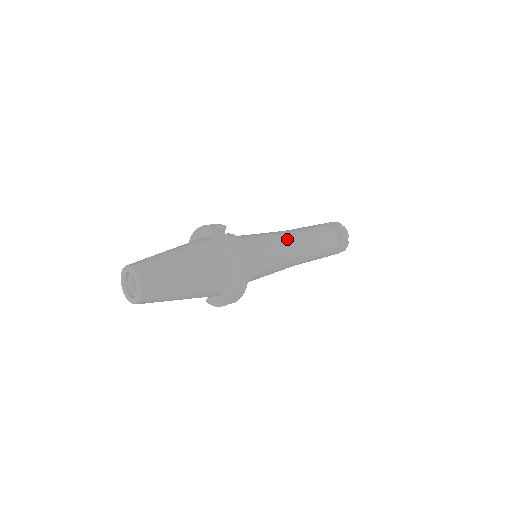
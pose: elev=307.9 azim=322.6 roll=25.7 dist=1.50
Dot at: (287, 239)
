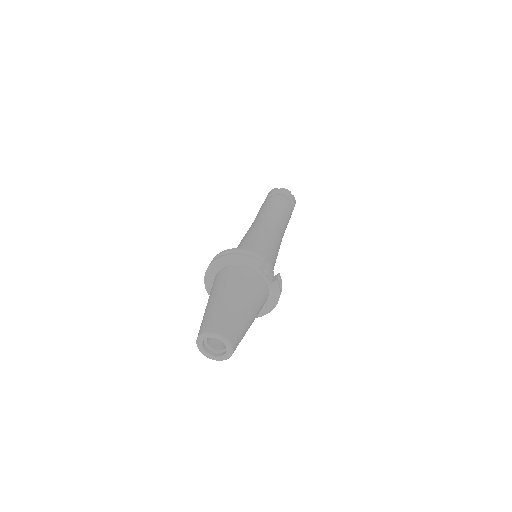
Dot at: (279, 236)
